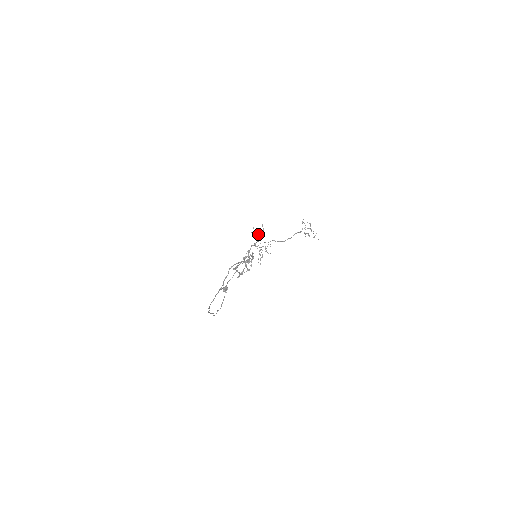
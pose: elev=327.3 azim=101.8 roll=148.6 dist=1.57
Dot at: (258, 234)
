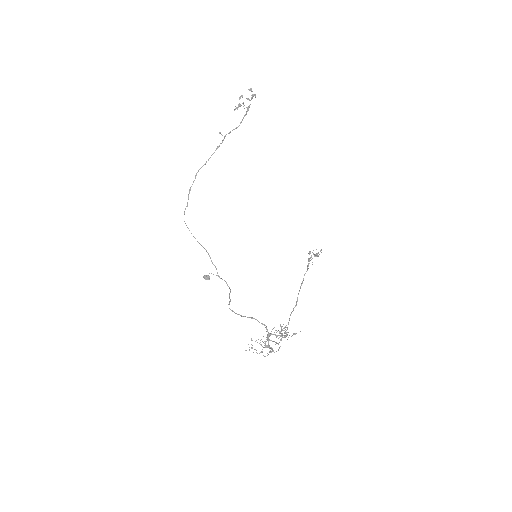
Dot at: (282, 333)
